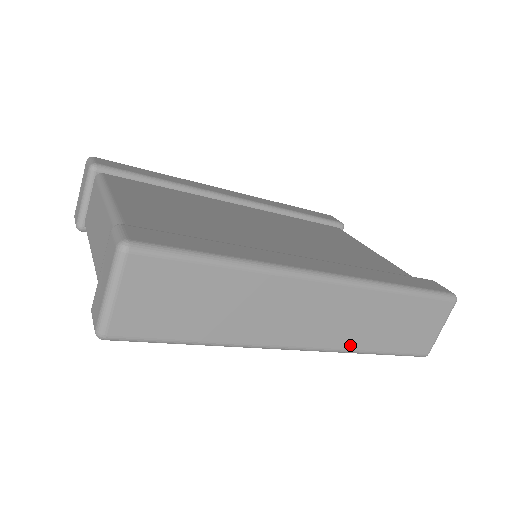
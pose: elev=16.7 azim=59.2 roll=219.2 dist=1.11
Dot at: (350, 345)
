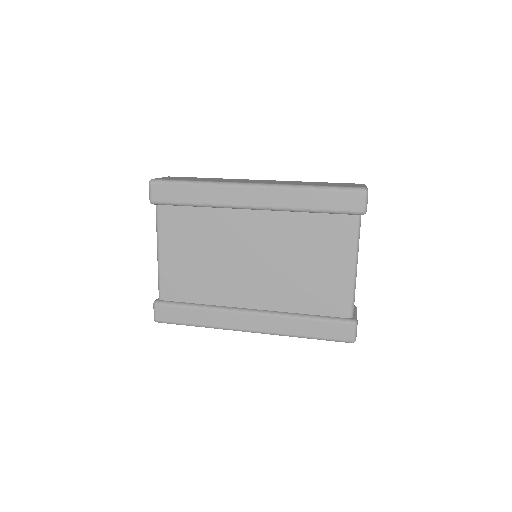
Dot at: occluded
